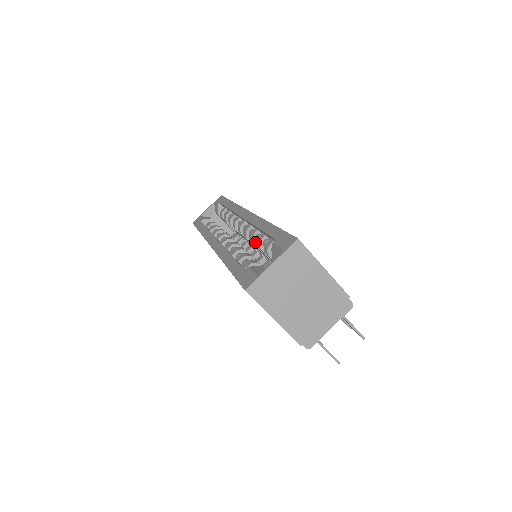
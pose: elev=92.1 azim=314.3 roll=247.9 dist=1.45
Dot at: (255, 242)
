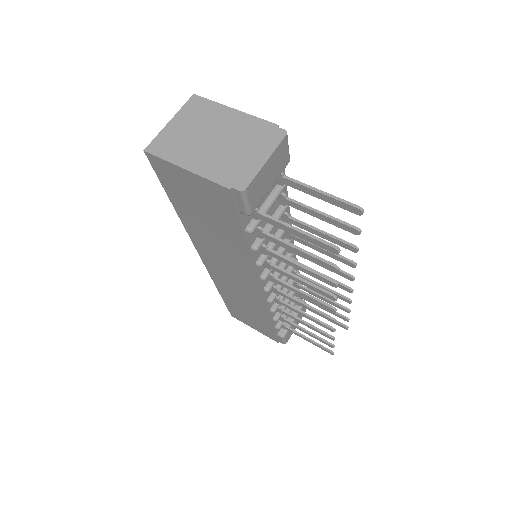
Dot at: occluded
